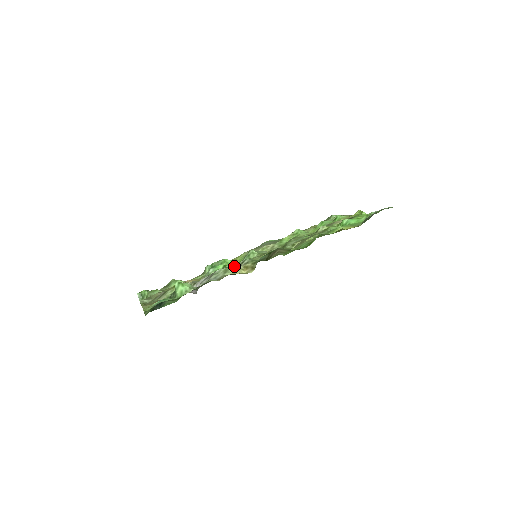
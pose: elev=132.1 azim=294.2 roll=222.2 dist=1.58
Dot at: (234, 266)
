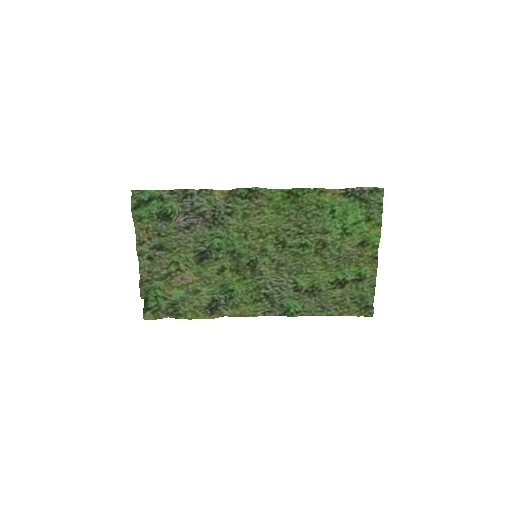
Dot at: (218, 203)
